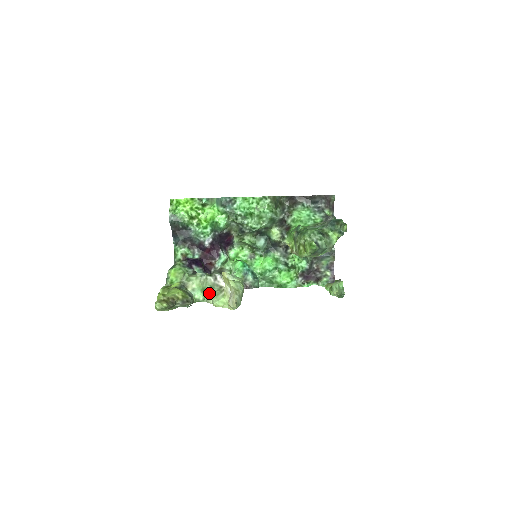
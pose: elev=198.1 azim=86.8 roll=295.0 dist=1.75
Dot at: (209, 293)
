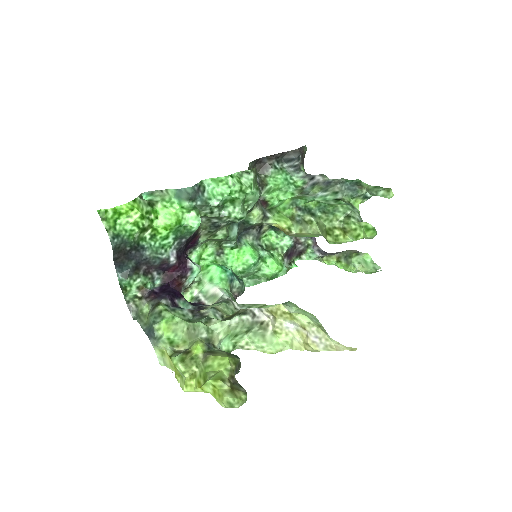
Dot at: (245, 337)
